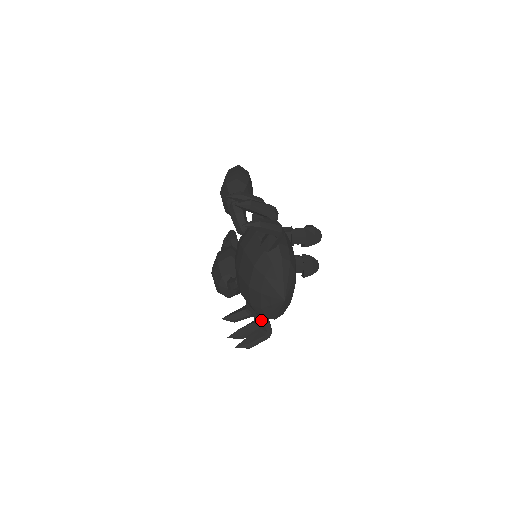
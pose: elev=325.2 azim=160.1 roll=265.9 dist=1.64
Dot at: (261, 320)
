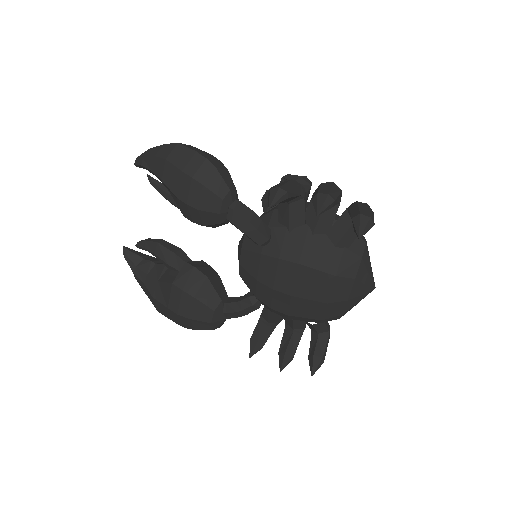
Dot at: (323, 325)
